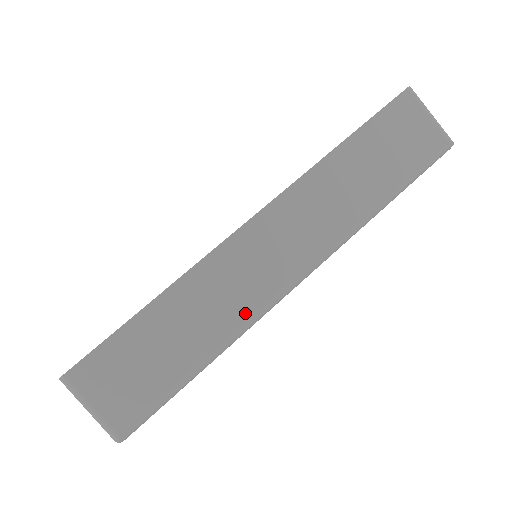
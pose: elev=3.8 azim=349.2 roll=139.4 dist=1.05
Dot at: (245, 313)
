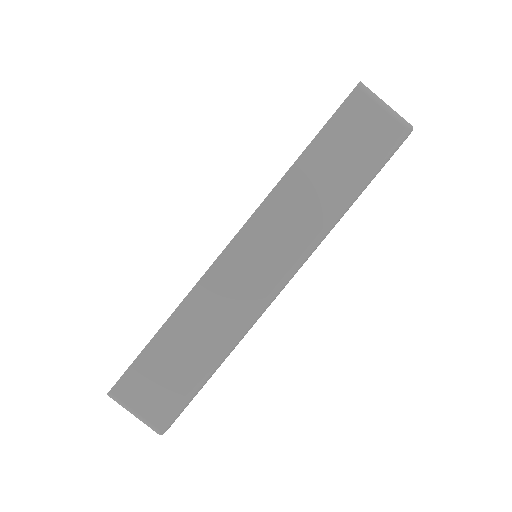
Dot at: (240, 322)
